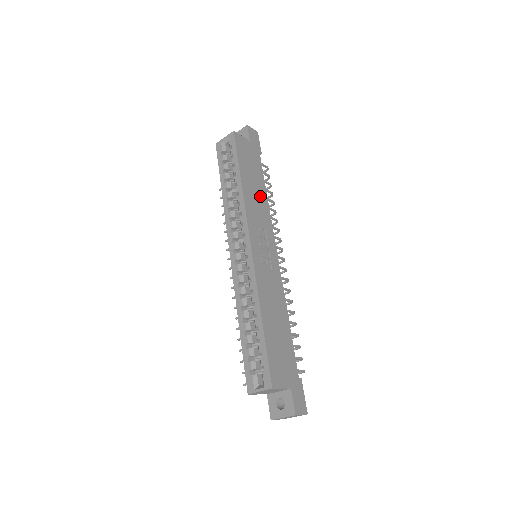
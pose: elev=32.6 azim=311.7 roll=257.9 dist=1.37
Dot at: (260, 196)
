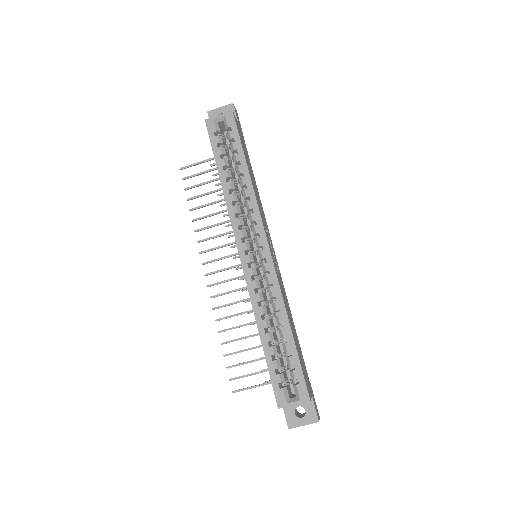
Dot at: (256, 189)
